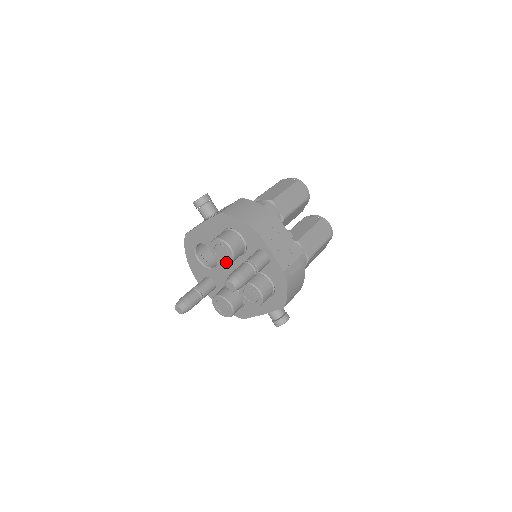
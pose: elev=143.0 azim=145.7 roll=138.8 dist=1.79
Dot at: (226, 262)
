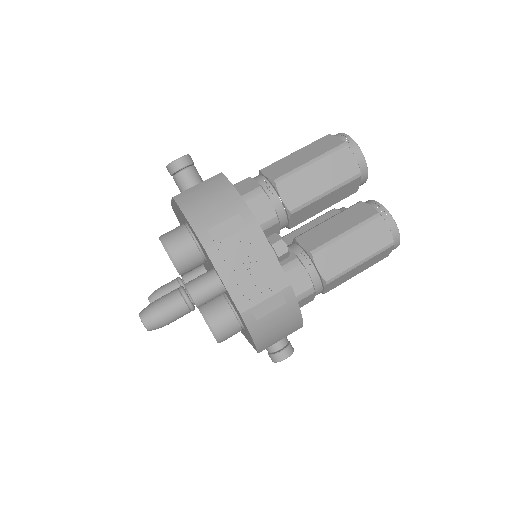
Dot at: occluded
